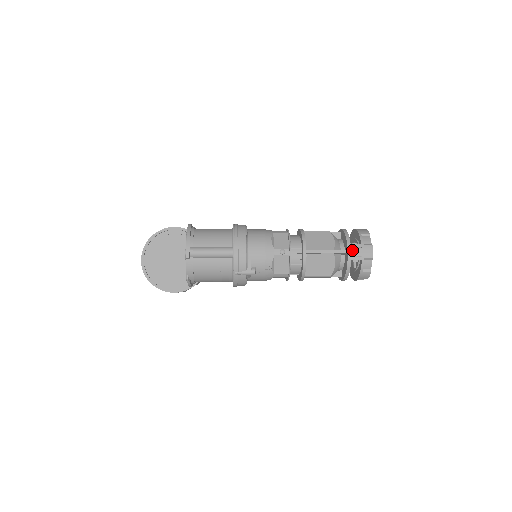
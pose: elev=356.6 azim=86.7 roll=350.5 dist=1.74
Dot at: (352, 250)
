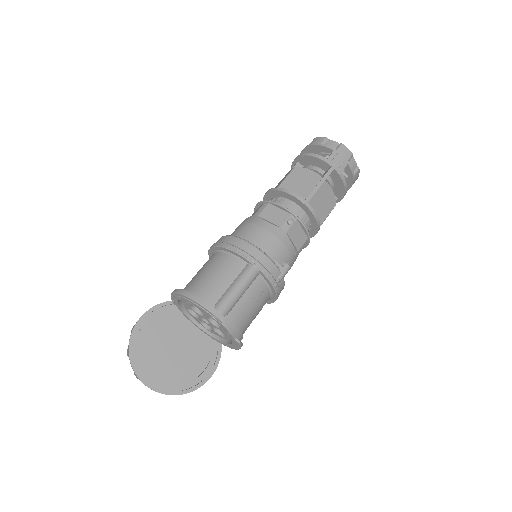
Dot at: (334, 163)
